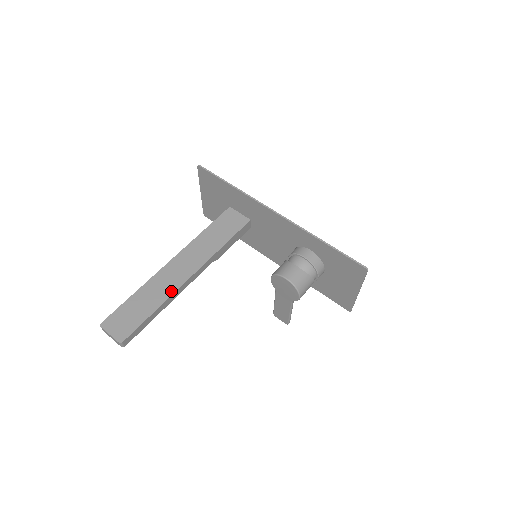
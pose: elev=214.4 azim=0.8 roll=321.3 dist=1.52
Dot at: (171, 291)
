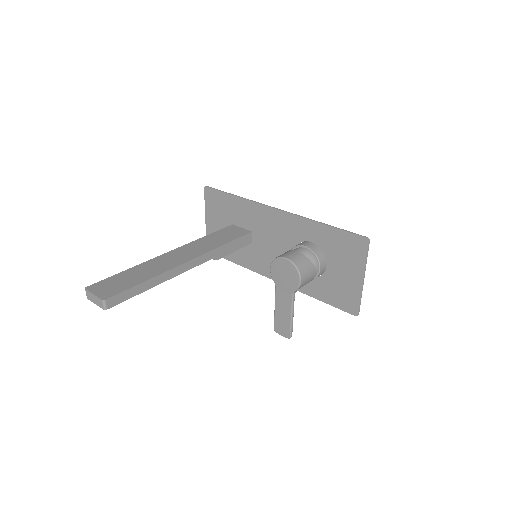
Dot at: (165, 269)
